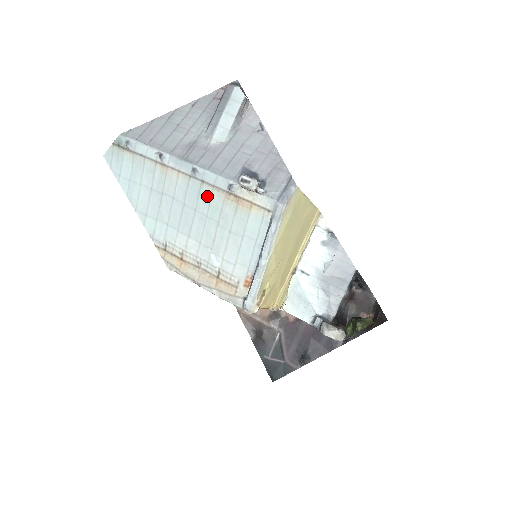
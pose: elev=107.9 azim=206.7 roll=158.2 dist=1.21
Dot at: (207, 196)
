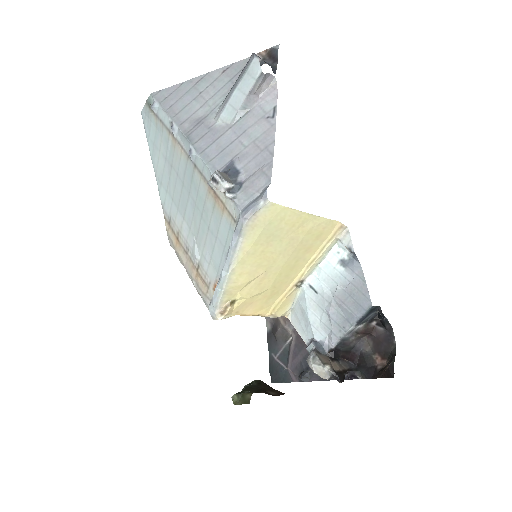
Dot at: (197, 183)
